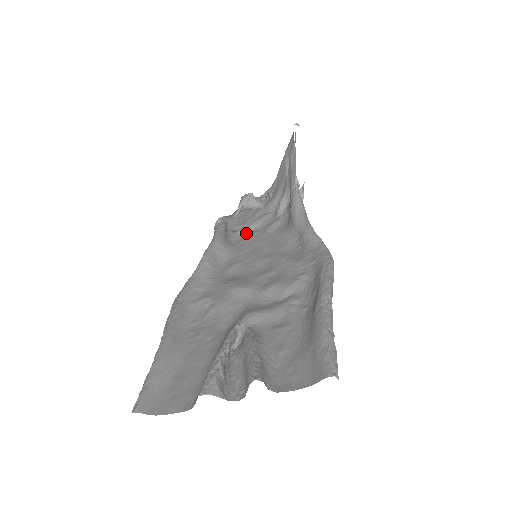
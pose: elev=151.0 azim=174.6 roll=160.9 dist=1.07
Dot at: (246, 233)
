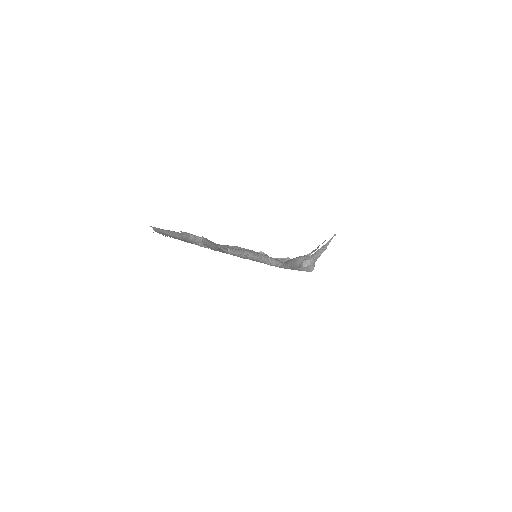
Dot at: occluded
